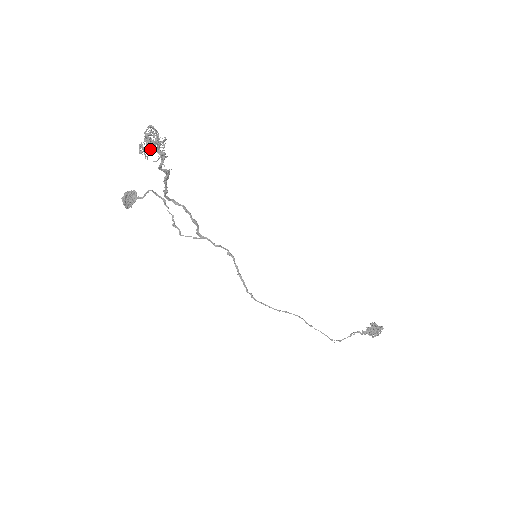
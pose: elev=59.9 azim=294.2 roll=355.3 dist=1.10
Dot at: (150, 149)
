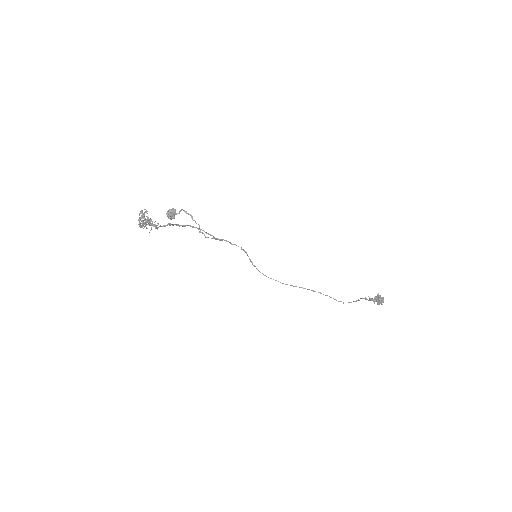
Dot at: occluded
